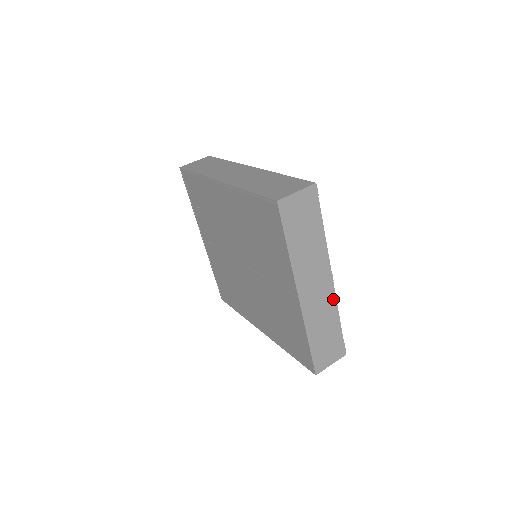
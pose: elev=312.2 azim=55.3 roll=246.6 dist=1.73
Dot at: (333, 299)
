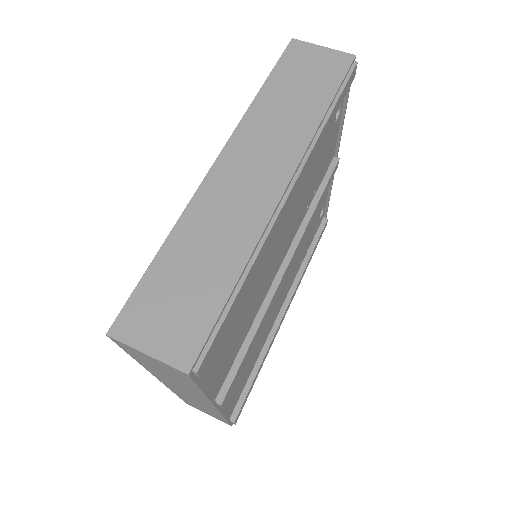
Dot at: (217, 411)
